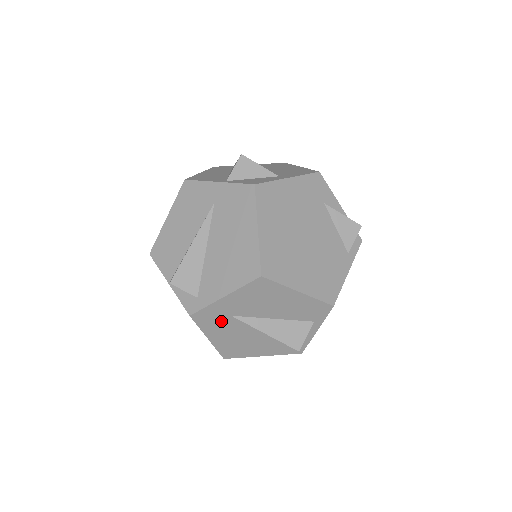
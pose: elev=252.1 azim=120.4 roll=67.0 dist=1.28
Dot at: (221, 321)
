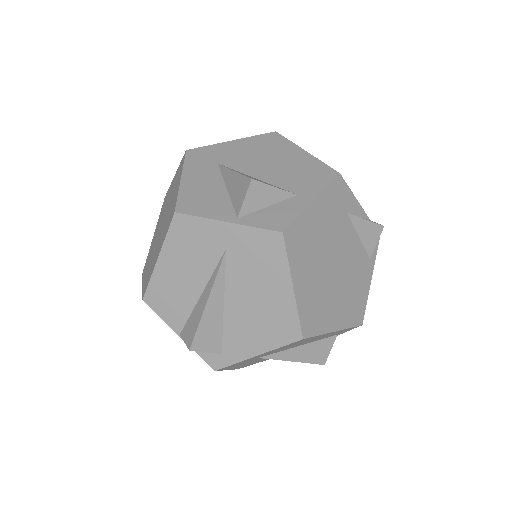
Dot at: (246, 362)
